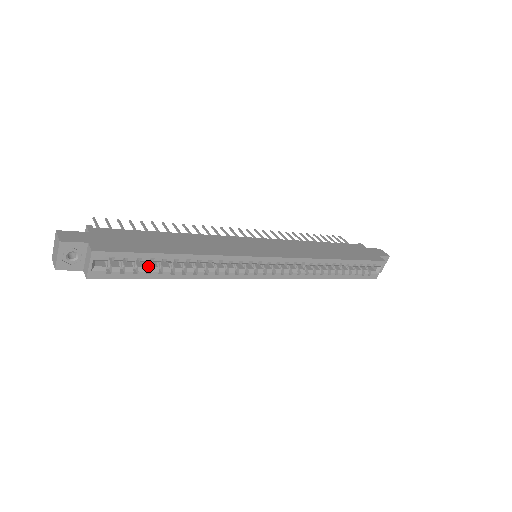
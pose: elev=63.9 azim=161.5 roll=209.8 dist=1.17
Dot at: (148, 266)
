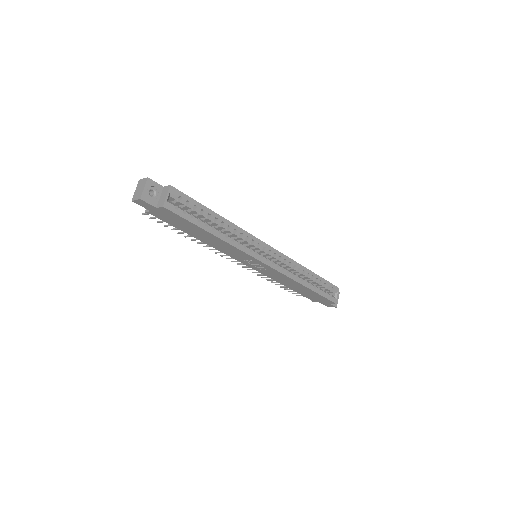
Dot at: (197, 219)
